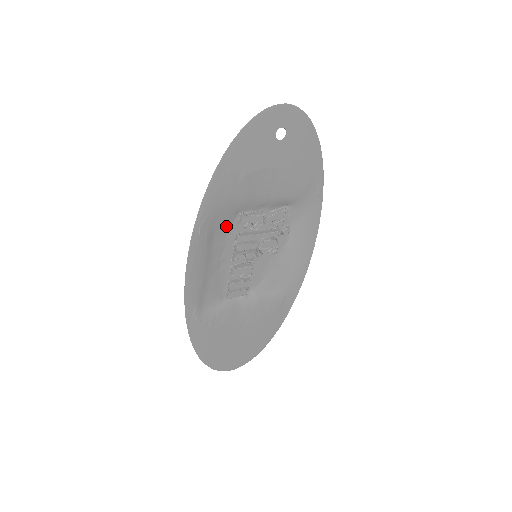
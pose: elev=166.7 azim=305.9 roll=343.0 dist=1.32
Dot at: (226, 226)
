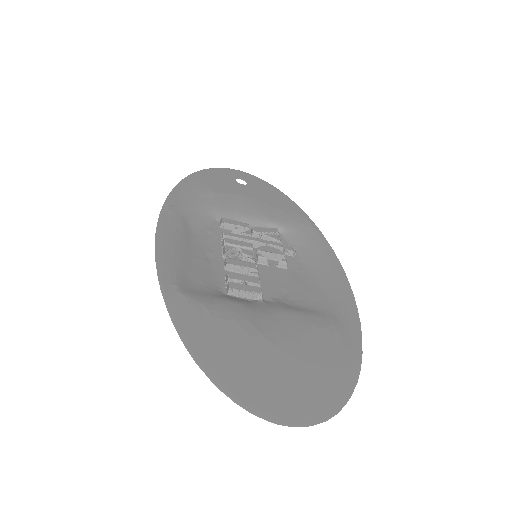
Dot at: (205, 225)
